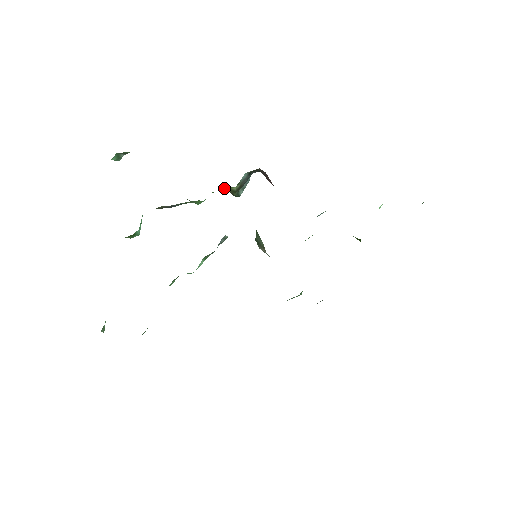
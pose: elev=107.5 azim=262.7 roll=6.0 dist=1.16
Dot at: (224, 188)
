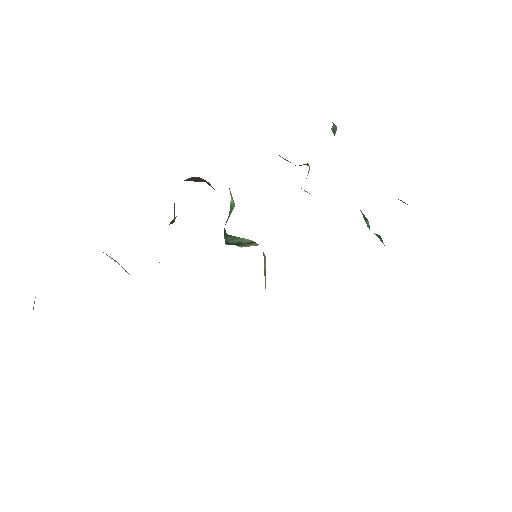
Dot at: occluded
